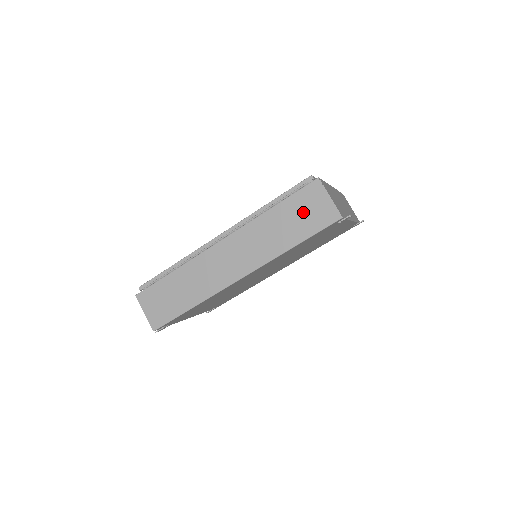
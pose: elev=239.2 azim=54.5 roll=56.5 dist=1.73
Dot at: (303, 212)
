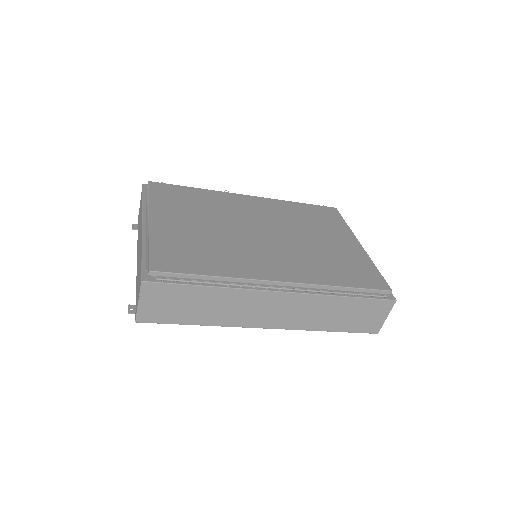
Dot at: (362, 315)
